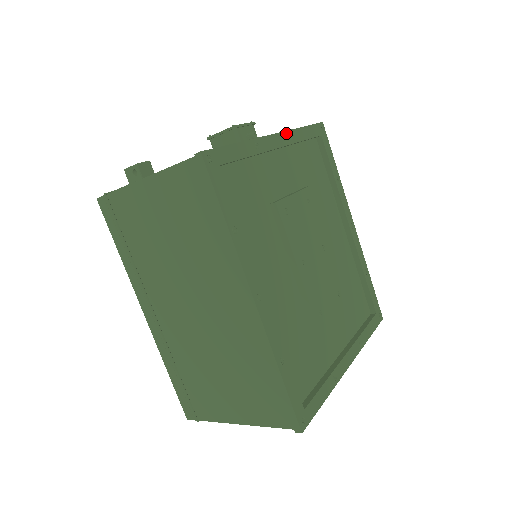
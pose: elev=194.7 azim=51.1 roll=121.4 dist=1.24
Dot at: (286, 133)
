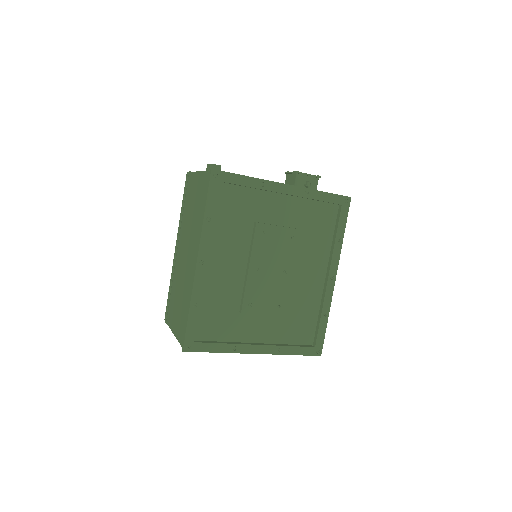
Dot at: (300, 188)
